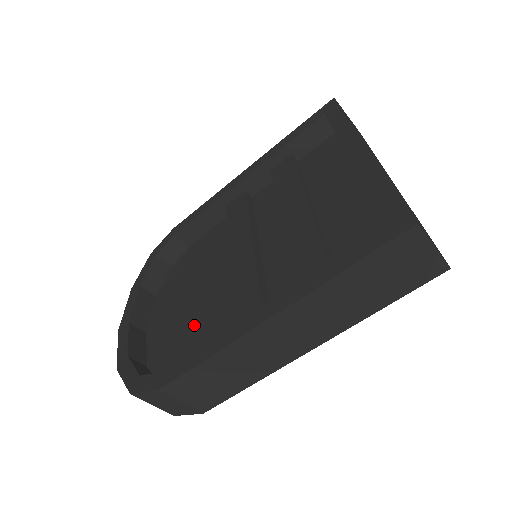
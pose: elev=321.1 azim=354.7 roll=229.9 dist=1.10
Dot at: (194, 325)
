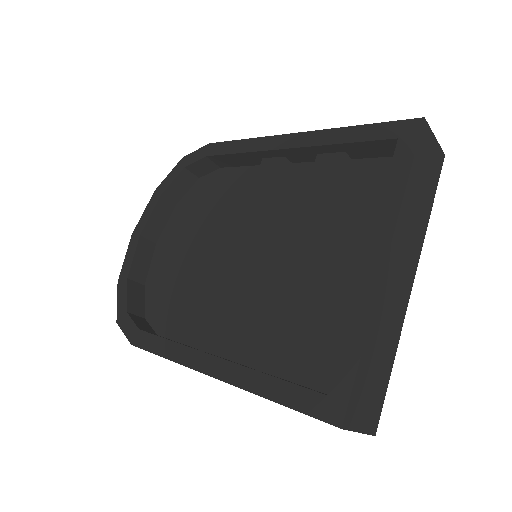
Dot at: (185, 282)
